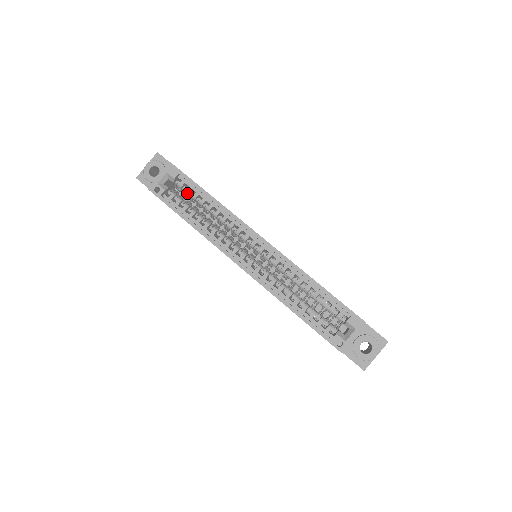
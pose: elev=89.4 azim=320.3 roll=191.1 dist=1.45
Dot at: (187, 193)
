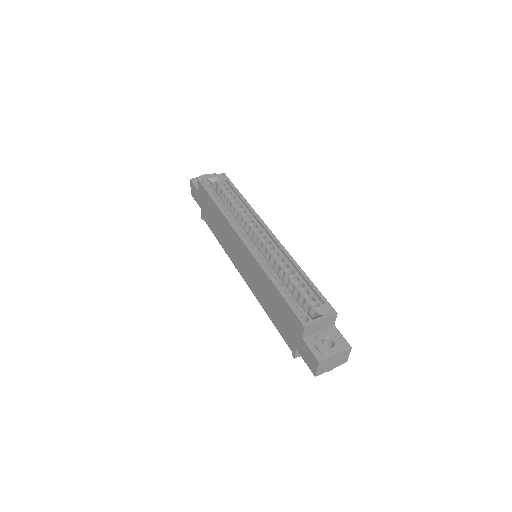
Dot at: (225, 193)
